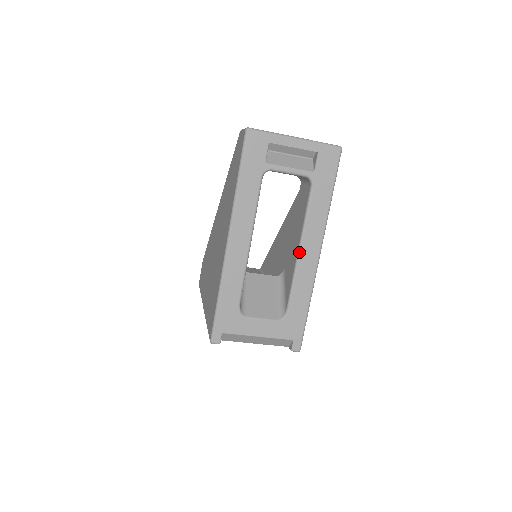
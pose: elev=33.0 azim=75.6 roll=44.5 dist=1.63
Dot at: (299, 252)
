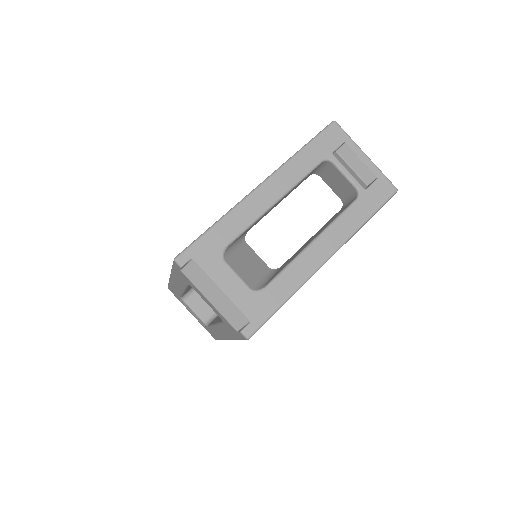
Dot at: (312, 242)
